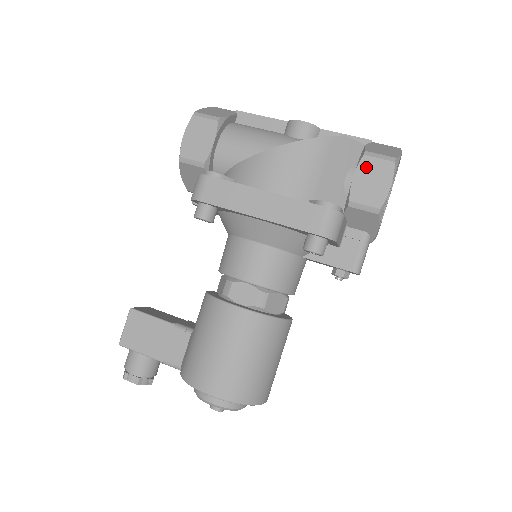
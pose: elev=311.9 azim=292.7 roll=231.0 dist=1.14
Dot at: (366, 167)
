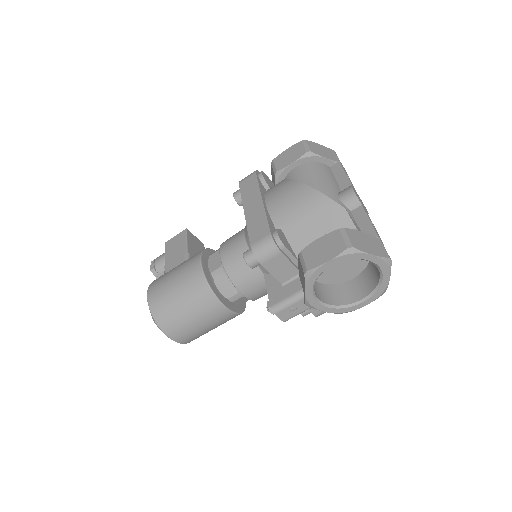
Dot at: (331, 238)
